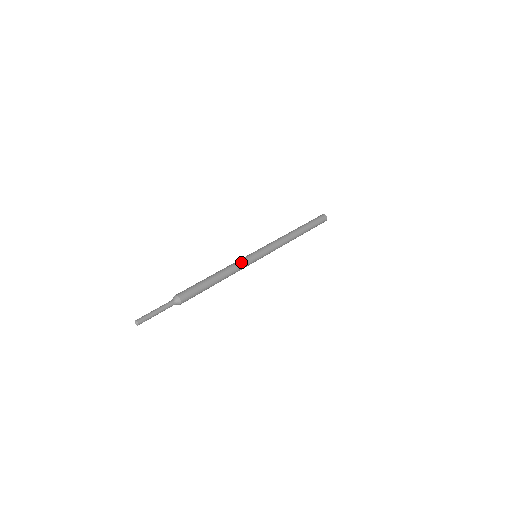
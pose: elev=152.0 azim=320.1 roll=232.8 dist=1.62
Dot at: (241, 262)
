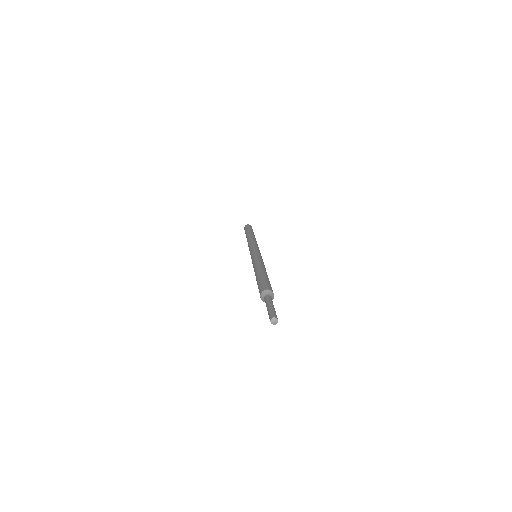
Dot at: occluded
